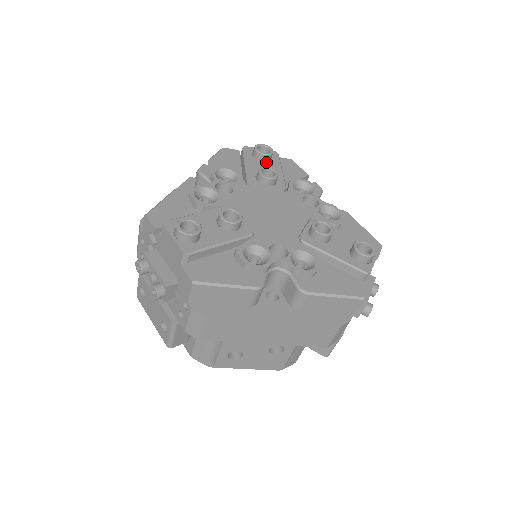
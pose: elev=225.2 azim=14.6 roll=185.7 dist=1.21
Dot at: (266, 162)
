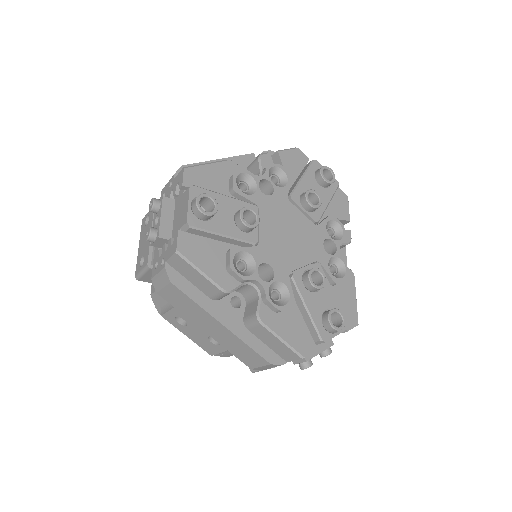
Dot at: (322, 186)
